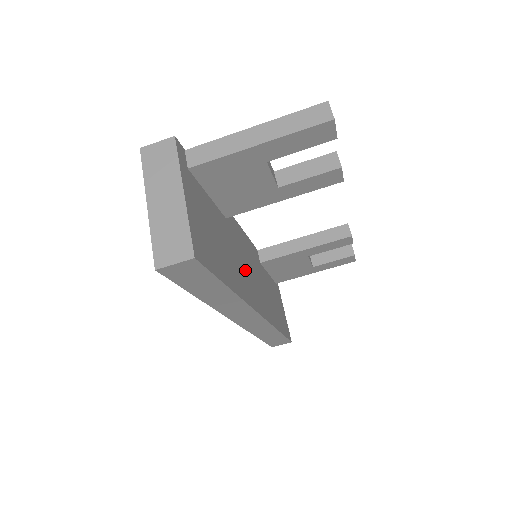
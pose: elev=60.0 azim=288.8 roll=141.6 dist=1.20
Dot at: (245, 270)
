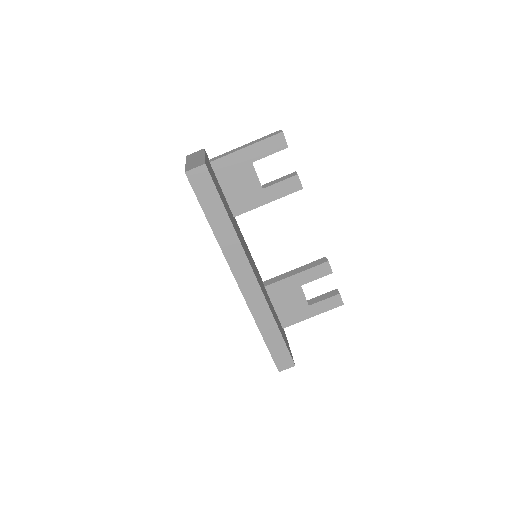
Dot at: occluded
